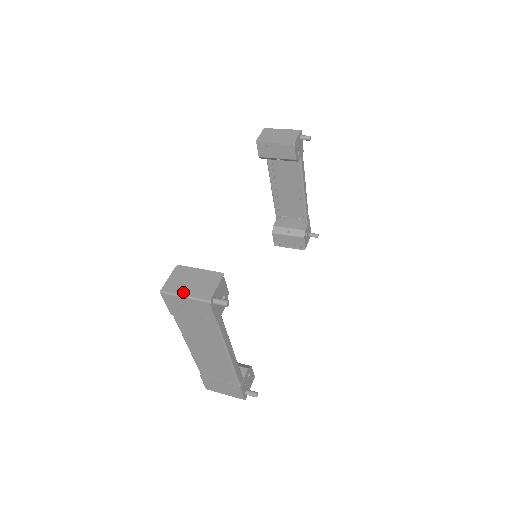
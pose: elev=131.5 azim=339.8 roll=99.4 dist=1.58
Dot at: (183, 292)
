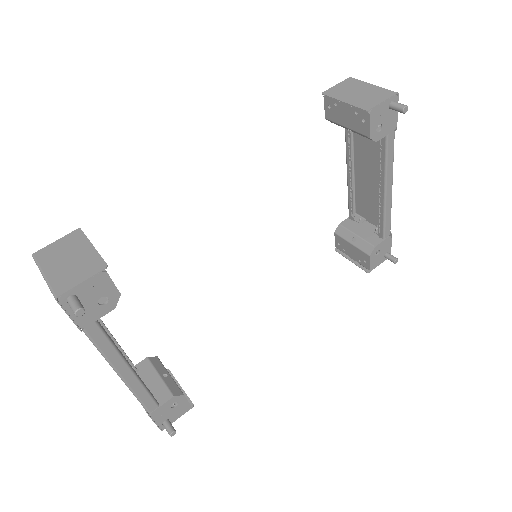
Dot at: (47, 268)
